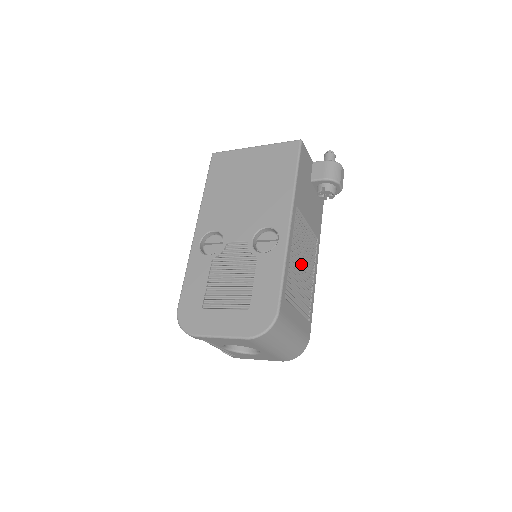
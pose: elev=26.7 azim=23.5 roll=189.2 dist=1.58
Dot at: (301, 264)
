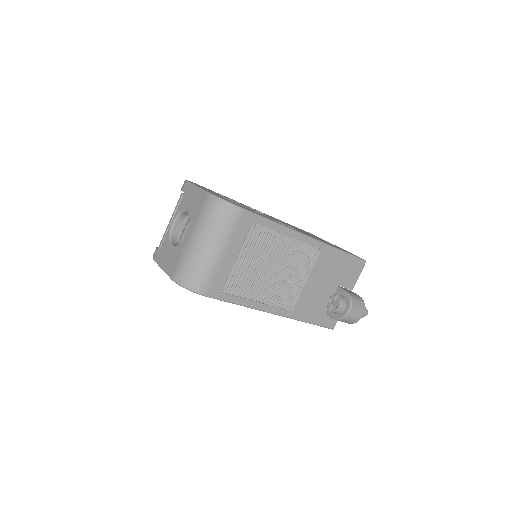
Dot at: (275, 266)
